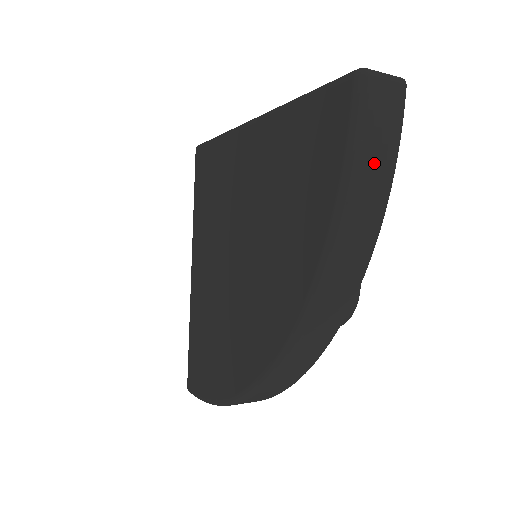
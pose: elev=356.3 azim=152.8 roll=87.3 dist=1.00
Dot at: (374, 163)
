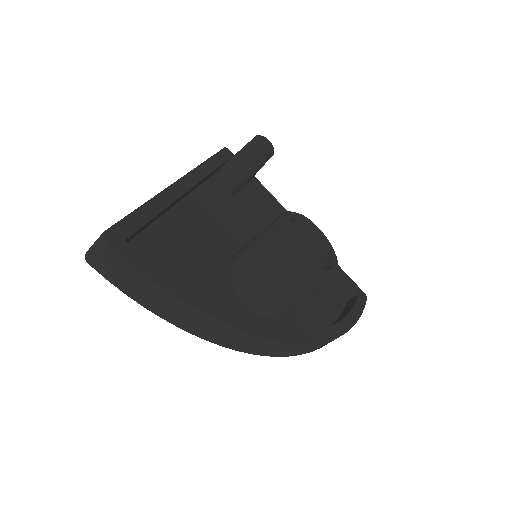
Dot at: (141, 291)
